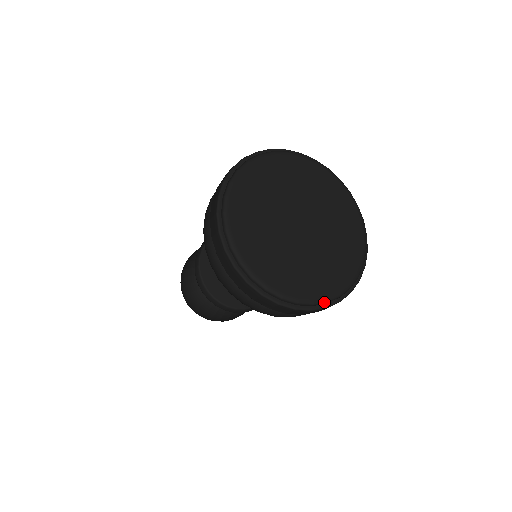
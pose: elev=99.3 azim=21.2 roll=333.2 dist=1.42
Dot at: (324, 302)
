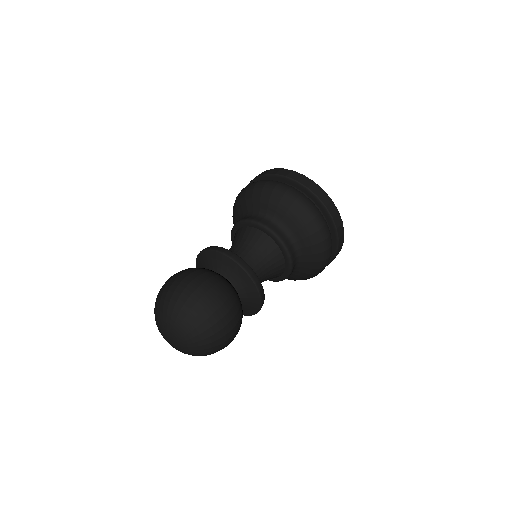
Dot at: occluded
